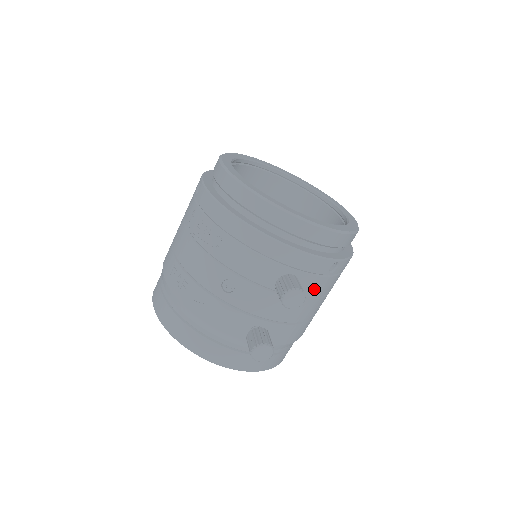
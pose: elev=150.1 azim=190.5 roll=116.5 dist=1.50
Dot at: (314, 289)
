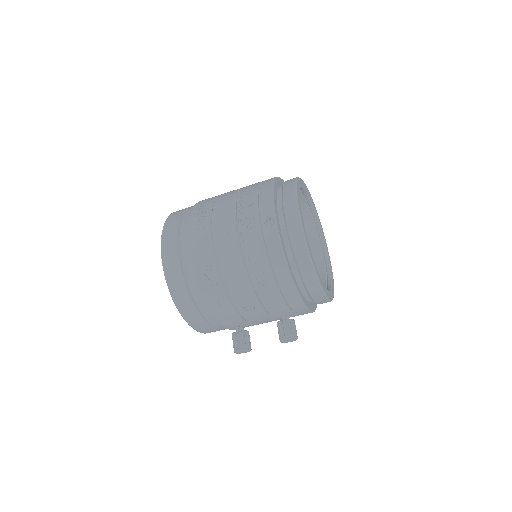
Dot at: occluded
